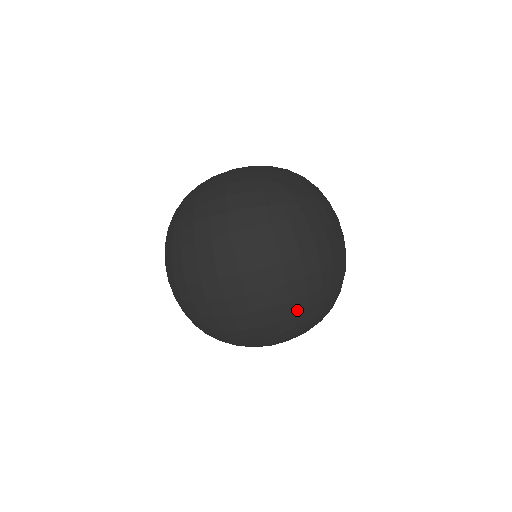
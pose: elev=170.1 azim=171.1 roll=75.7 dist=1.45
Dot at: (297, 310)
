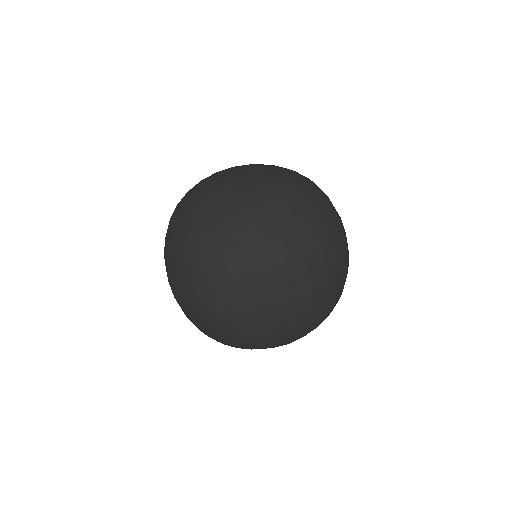
Dot at: (206, 333)
